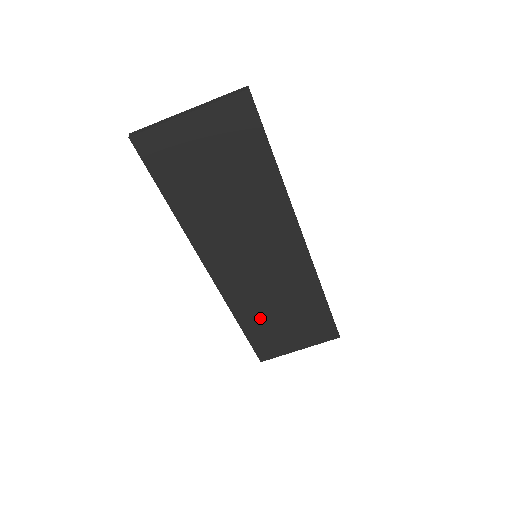
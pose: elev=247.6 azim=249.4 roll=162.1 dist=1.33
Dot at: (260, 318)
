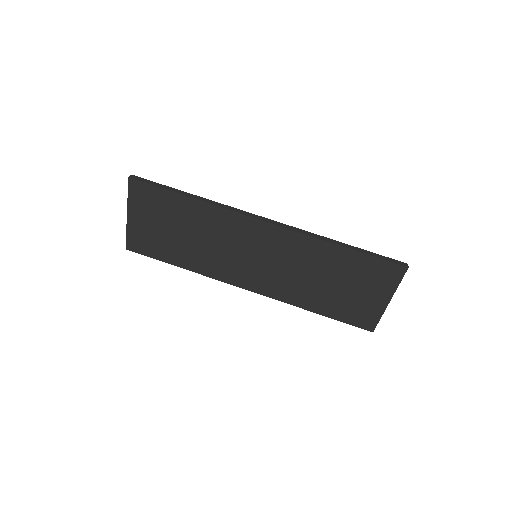
Dot at: (319, 297)
